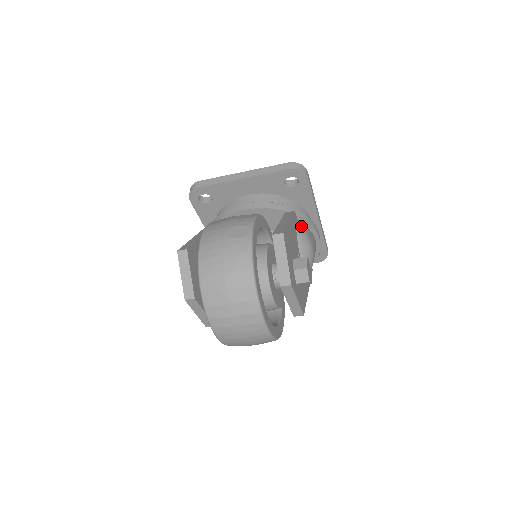
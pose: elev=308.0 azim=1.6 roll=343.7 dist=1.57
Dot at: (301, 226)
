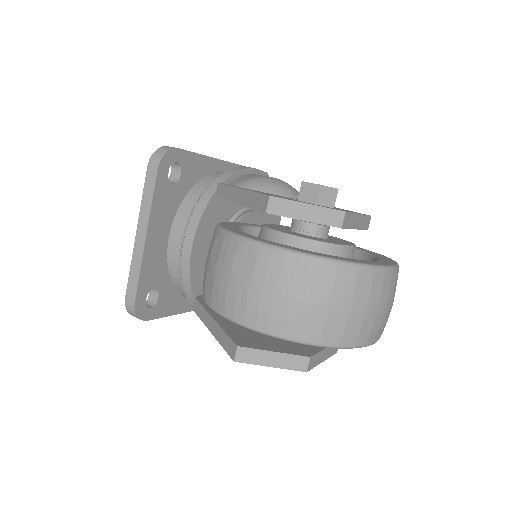
Dot at: (240, 182)
